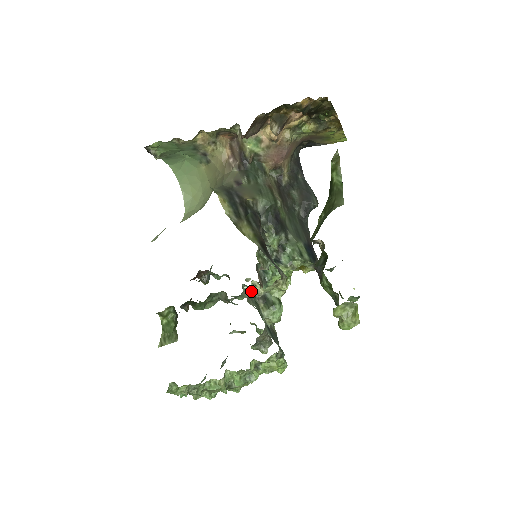
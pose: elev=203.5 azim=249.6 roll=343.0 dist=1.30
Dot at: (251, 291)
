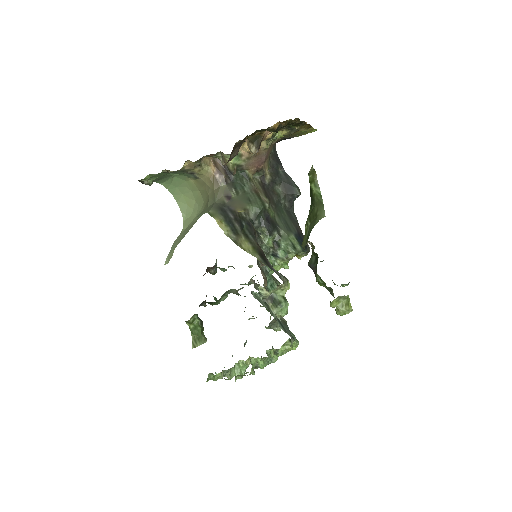
Dot at: (259, 294)
